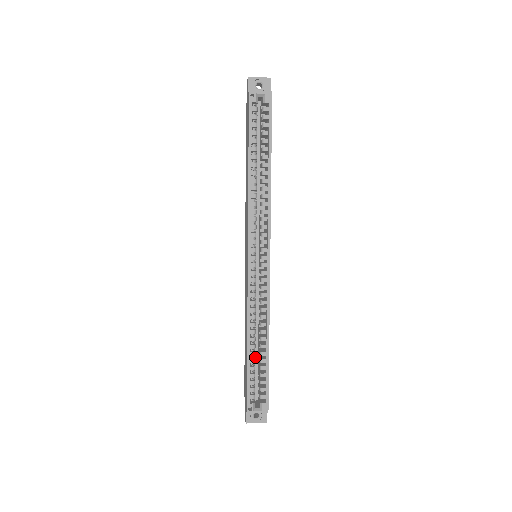
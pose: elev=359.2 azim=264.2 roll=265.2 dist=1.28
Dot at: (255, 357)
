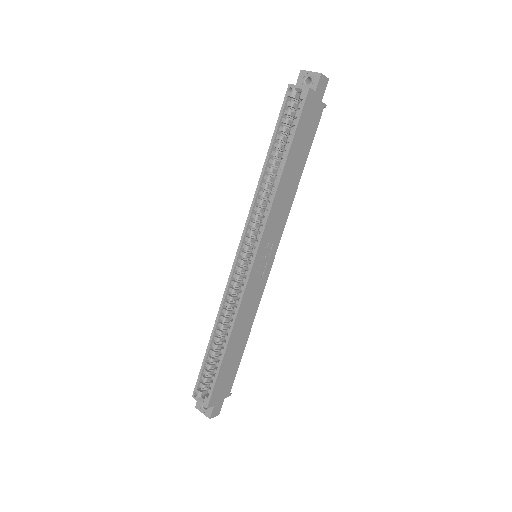
Dot at: occluded
